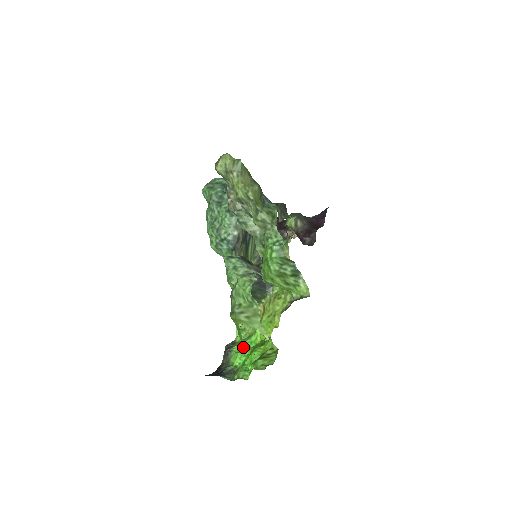
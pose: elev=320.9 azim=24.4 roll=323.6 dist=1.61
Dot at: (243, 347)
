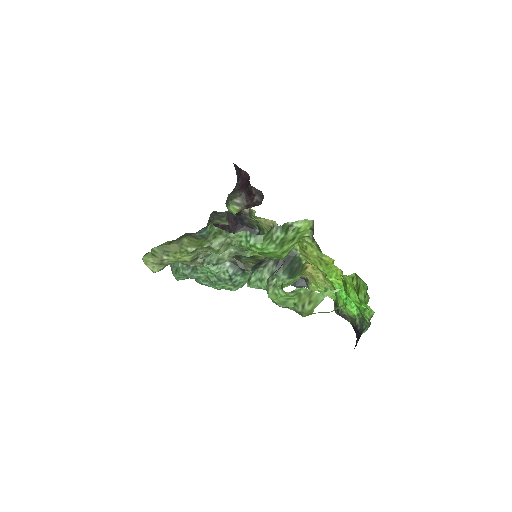
Dot at: (342, 299)
